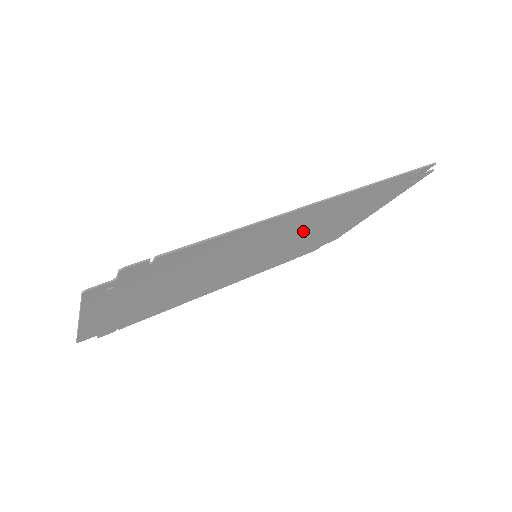
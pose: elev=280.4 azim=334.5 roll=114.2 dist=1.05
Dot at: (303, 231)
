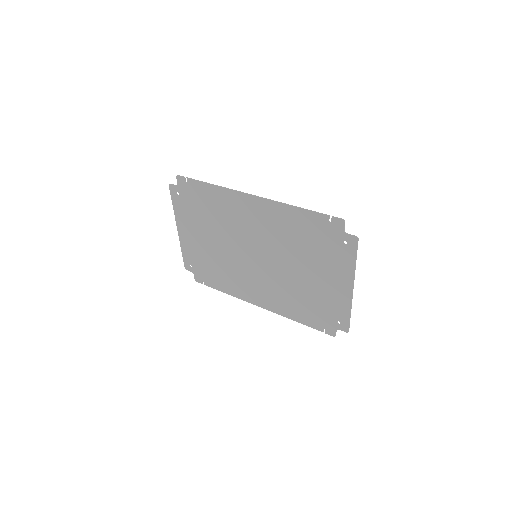
Dot at: (276, 246)
